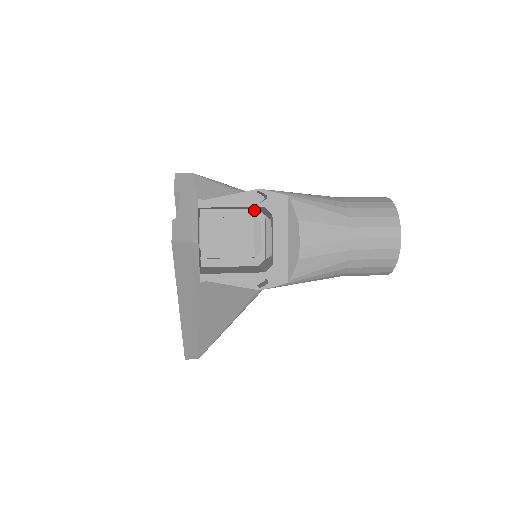
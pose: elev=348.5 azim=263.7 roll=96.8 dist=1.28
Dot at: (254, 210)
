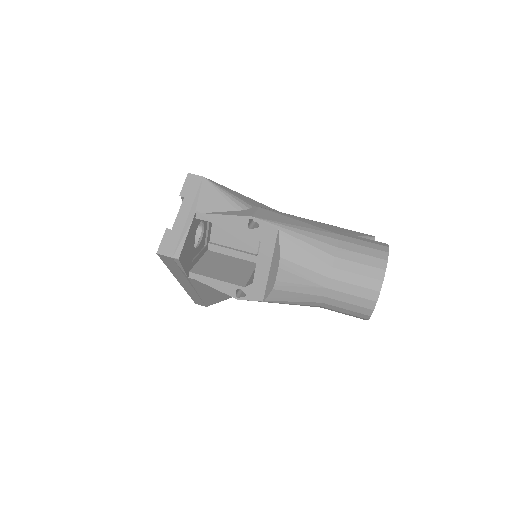
Dot at: occluded
